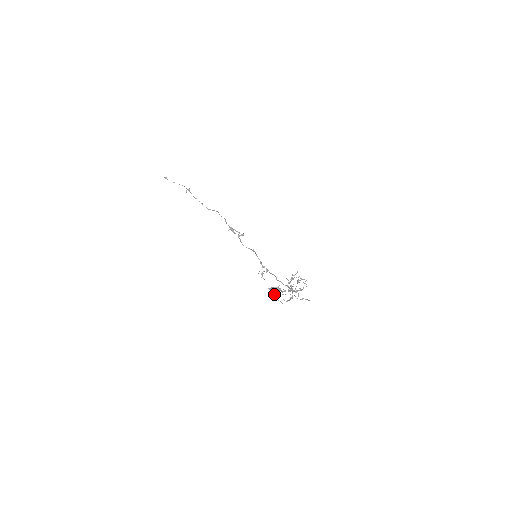
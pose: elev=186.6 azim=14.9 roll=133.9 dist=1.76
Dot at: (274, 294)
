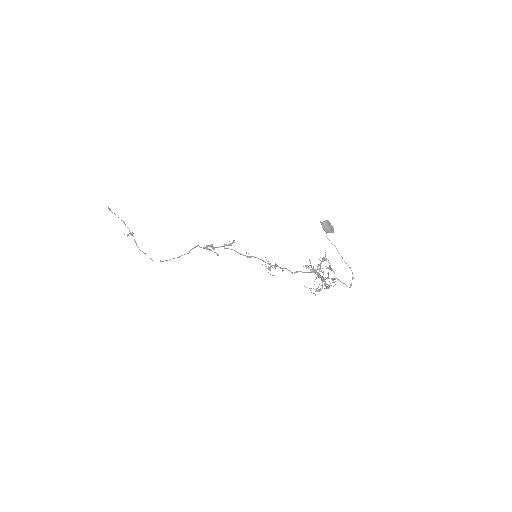
Dot at: (305, 265)
